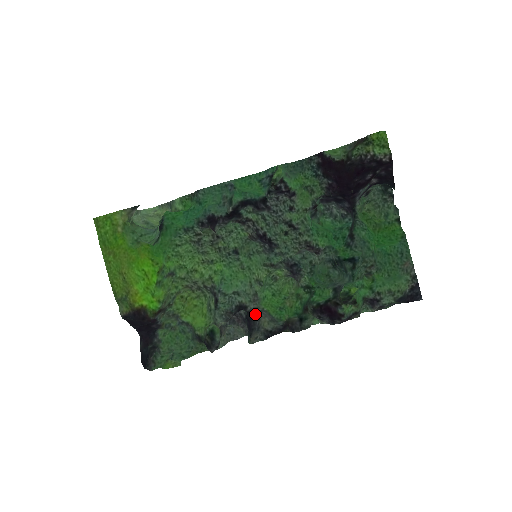
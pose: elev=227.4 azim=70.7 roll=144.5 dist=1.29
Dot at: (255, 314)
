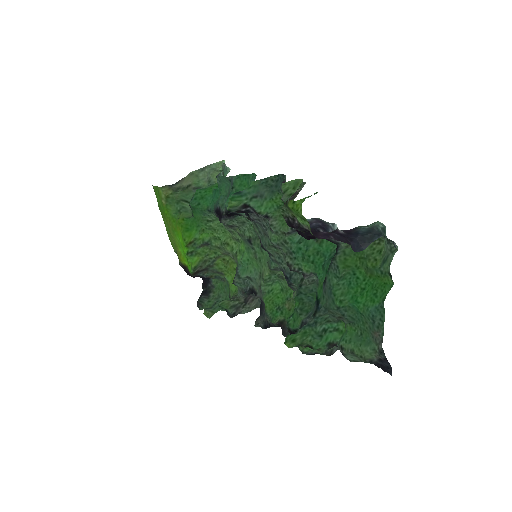
Dot at: (263, 302)
